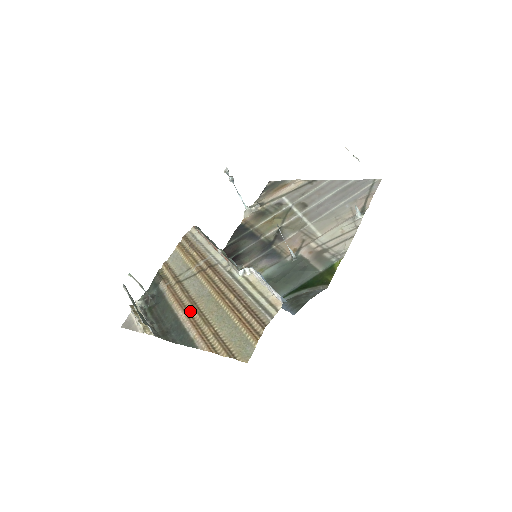
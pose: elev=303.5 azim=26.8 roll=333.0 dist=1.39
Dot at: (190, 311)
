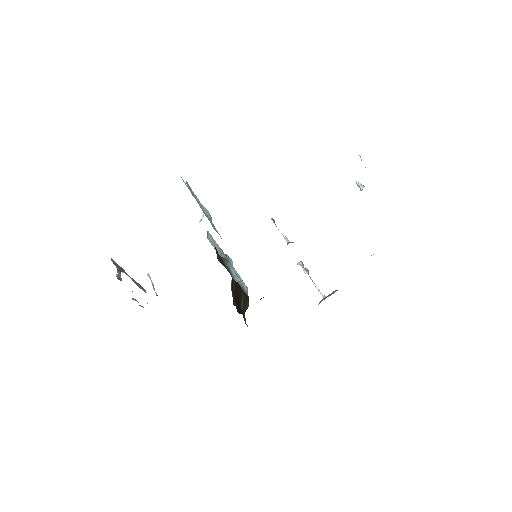
Dot at: occluded
